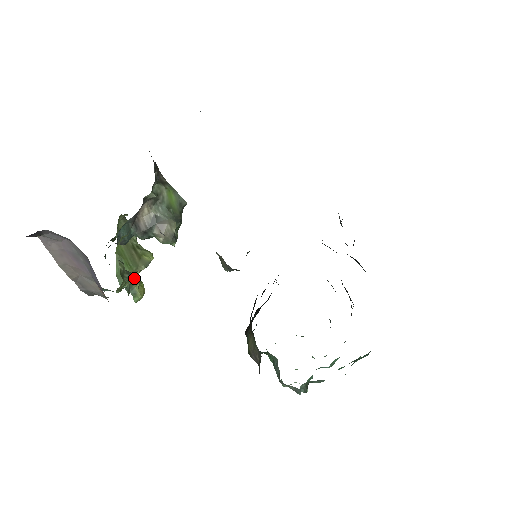
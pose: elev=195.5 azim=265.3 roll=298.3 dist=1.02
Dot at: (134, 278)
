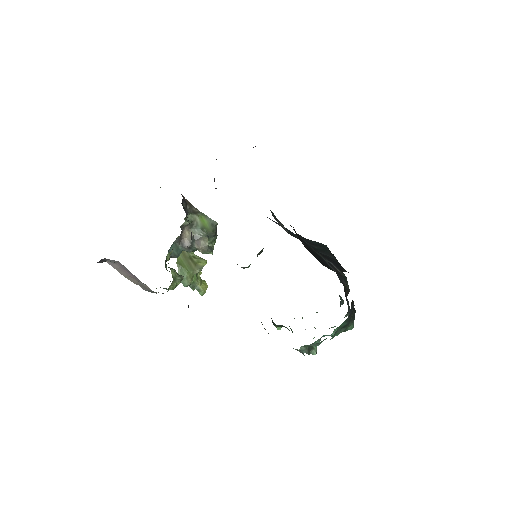
Dot at: (194, 279)
